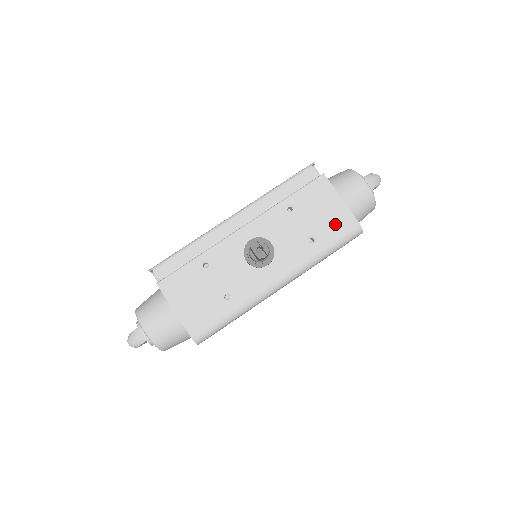
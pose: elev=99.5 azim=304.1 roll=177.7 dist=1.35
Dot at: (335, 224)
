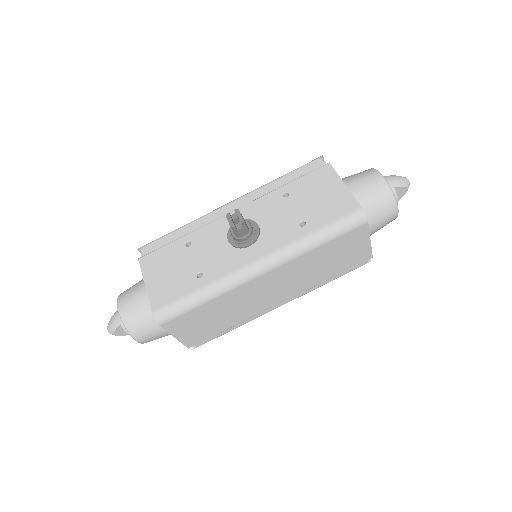
Dot at: (333, 208)
